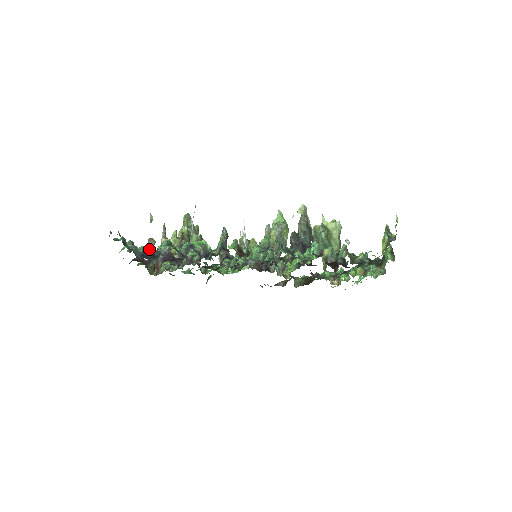
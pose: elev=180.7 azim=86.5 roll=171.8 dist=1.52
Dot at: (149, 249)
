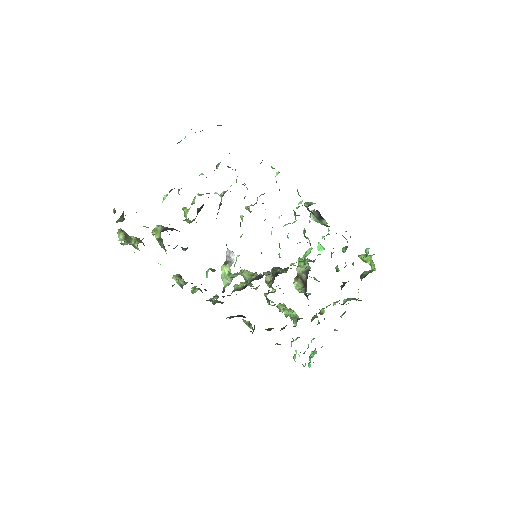
Dot at: occluded
